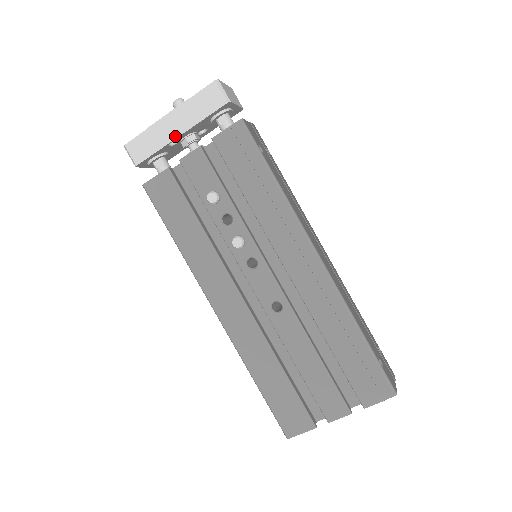
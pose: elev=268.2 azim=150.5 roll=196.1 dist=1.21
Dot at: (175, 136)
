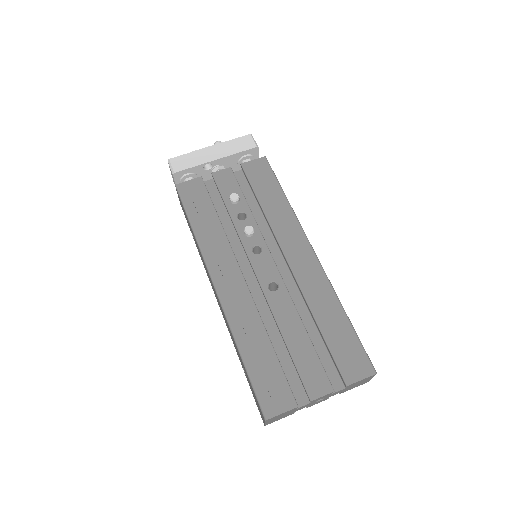
Dot at: (212, 159)
